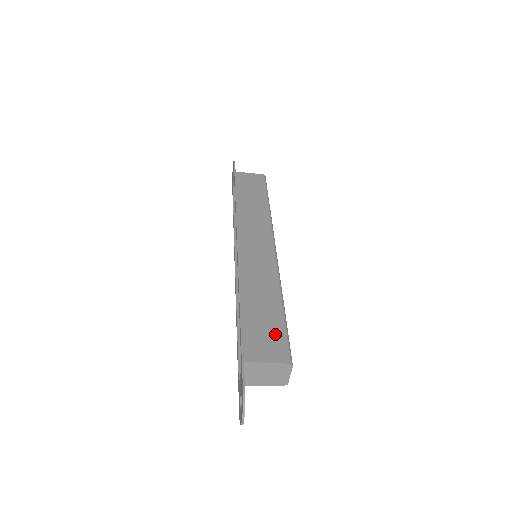
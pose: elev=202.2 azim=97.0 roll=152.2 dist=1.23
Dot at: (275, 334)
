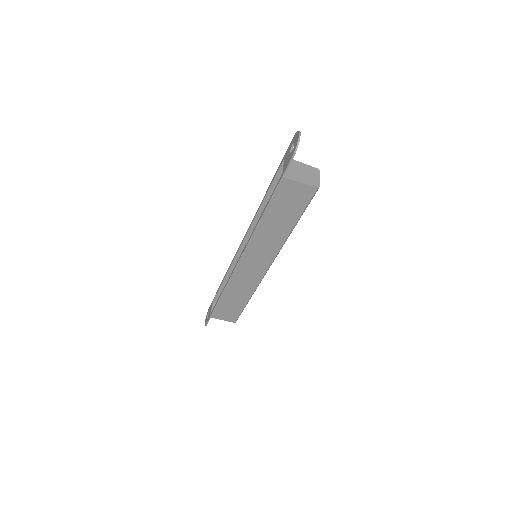
Dot at: occluded
